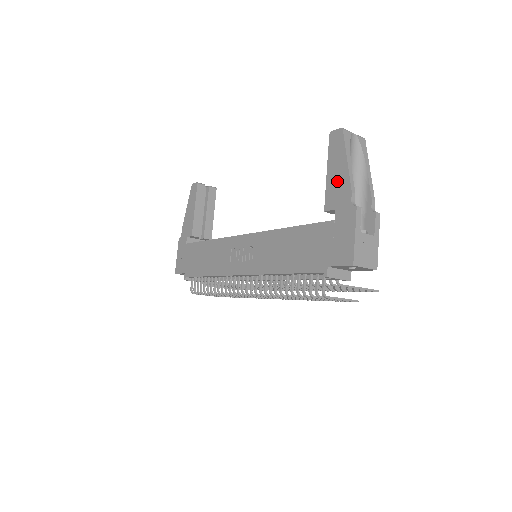
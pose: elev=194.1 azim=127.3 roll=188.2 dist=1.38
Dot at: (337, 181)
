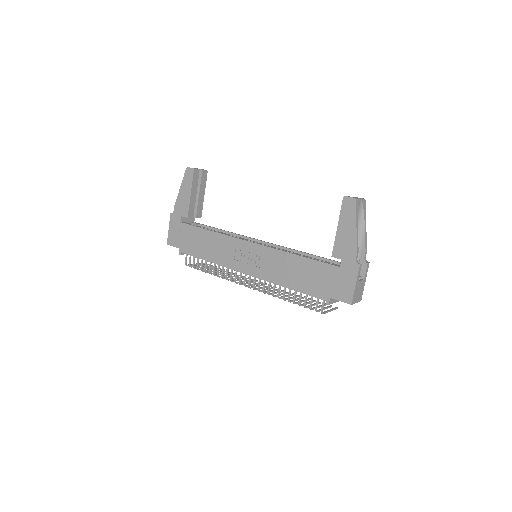
Dot at: (346, 239)
